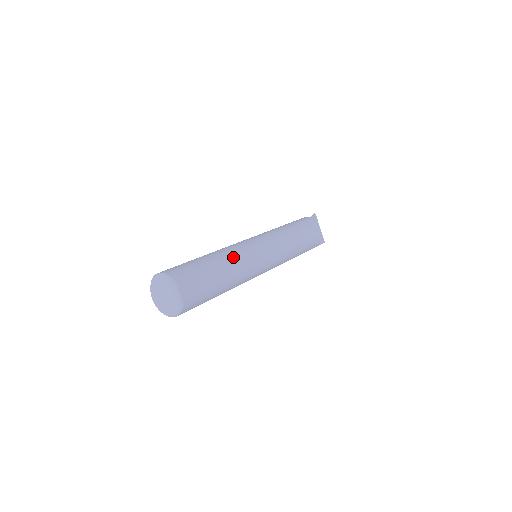
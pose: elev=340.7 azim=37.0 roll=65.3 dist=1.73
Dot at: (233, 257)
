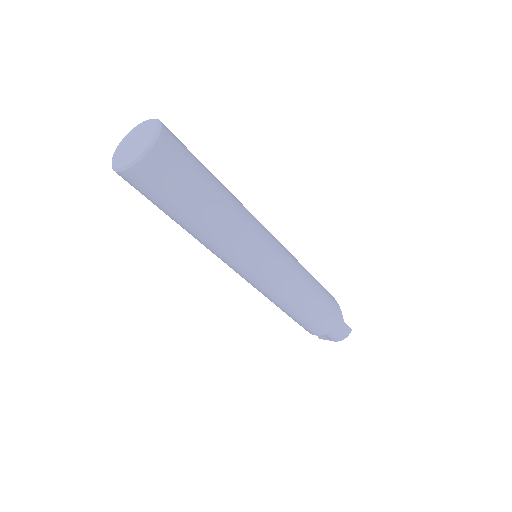
Dot at: occluded
